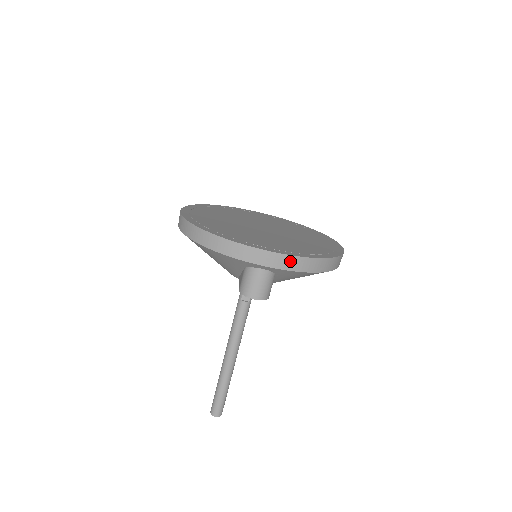
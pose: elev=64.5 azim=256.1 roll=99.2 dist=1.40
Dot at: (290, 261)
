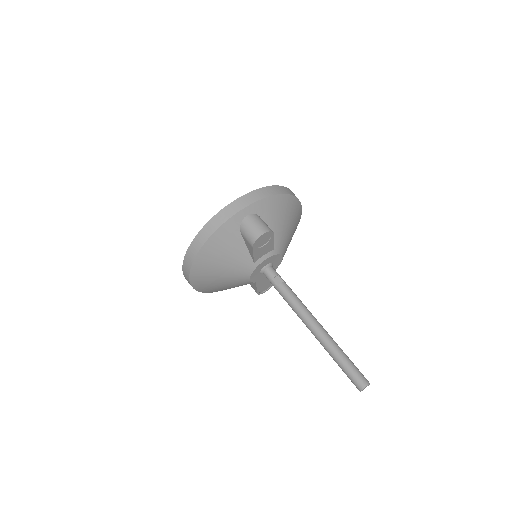
Dot at: (255, 195)
